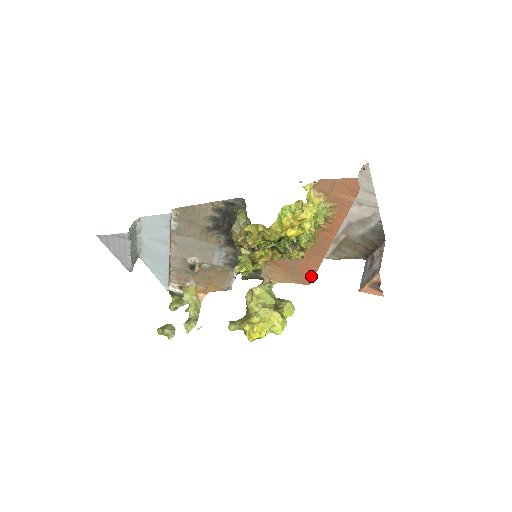
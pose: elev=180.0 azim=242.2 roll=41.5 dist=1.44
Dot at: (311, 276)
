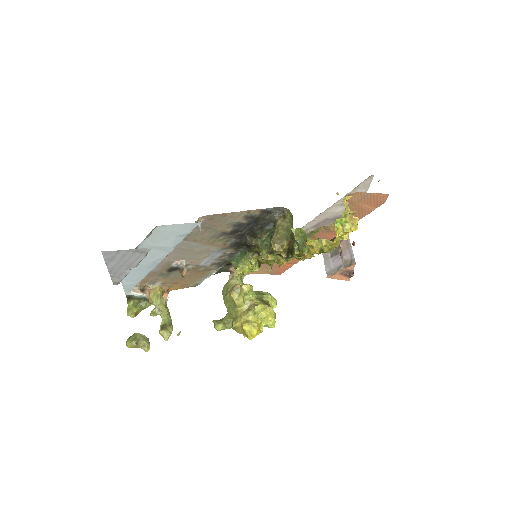
Dot at: (287, 267)
